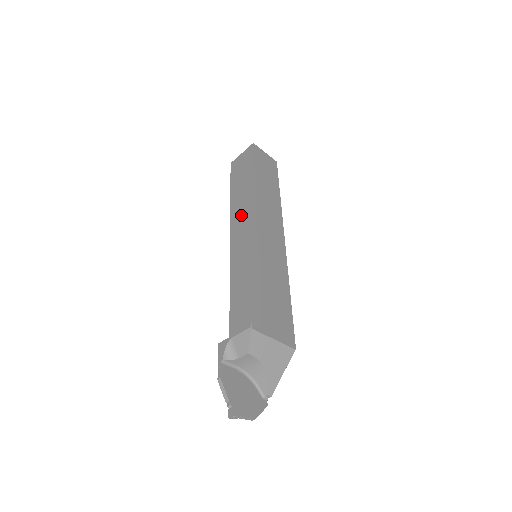
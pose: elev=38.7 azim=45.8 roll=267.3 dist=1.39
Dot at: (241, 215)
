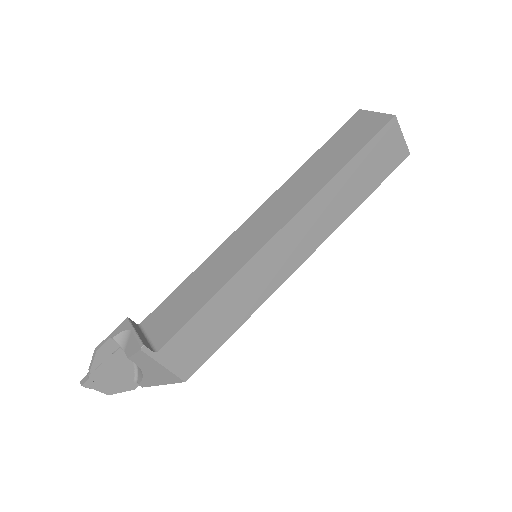
Dot at: (285, 200)
